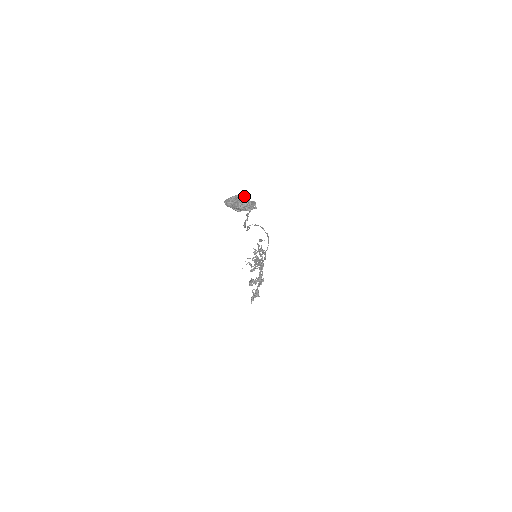
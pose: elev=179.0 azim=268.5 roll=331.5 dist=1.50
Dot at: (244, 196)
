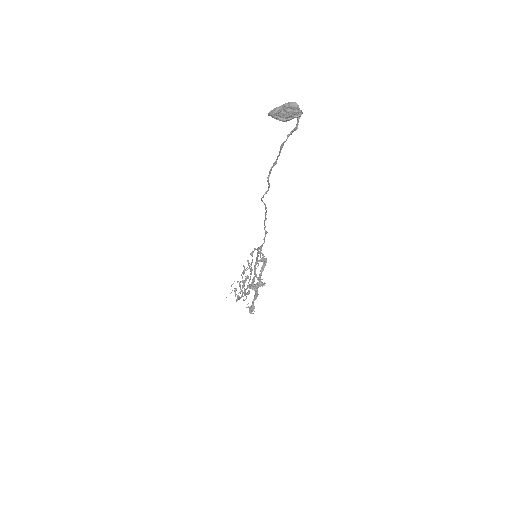
Dot at: occluded
